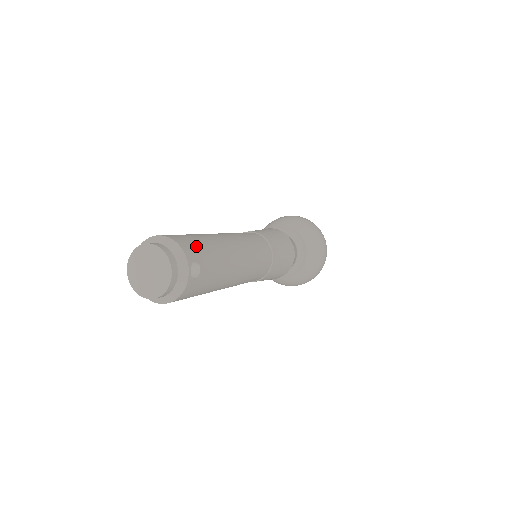
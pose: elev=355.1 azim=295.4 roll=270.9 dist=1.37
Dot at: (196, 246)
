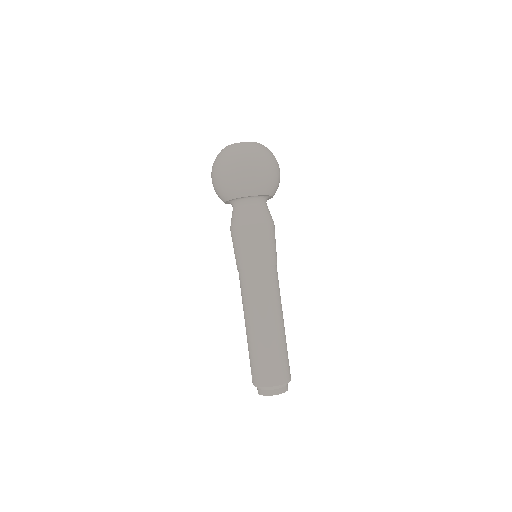
Dot at: (287, 366)
